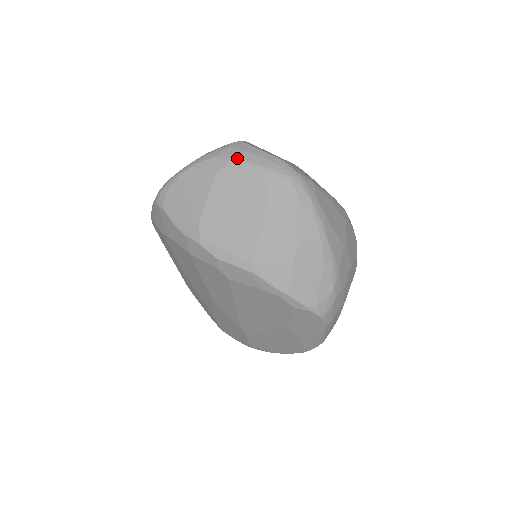
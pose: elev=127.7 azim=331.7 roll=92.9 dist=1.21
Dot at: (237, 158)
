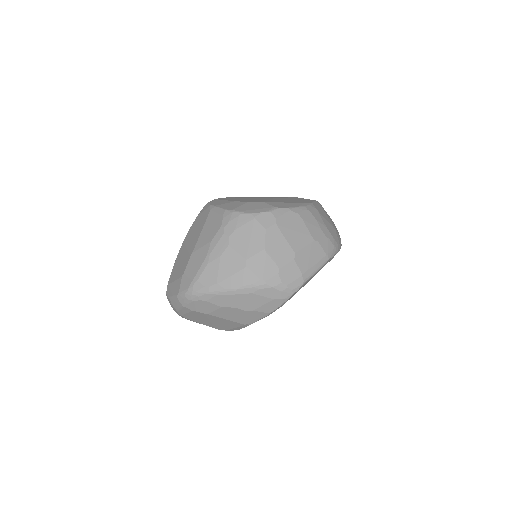
Dot at: (177, 311)
